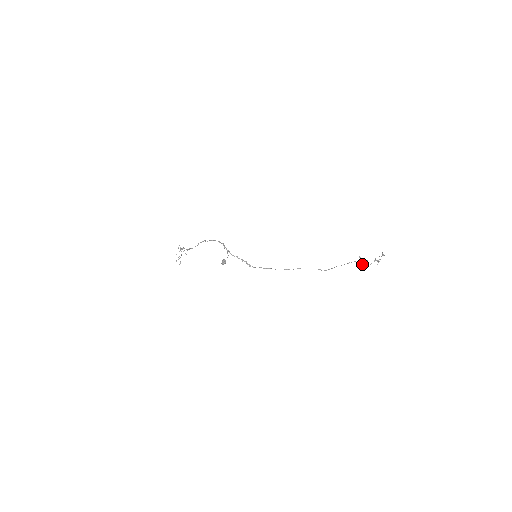
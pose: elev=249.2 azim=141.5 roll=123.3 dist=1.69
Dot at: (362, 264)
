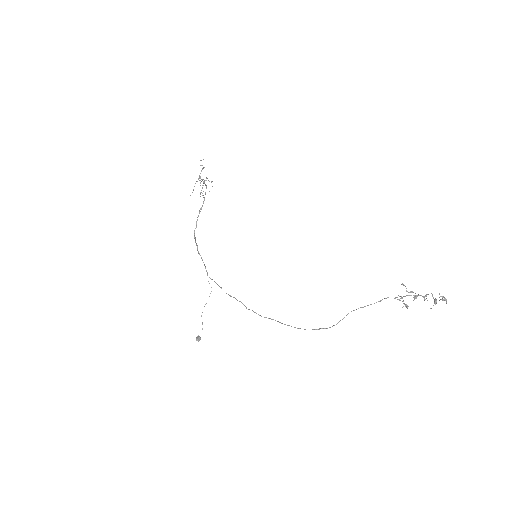
Dot at: (402, 301)
